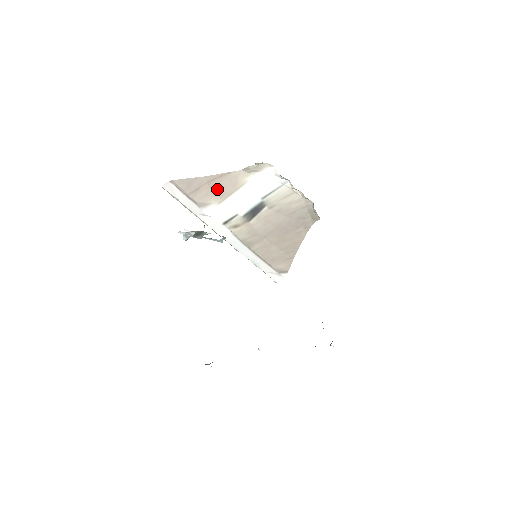
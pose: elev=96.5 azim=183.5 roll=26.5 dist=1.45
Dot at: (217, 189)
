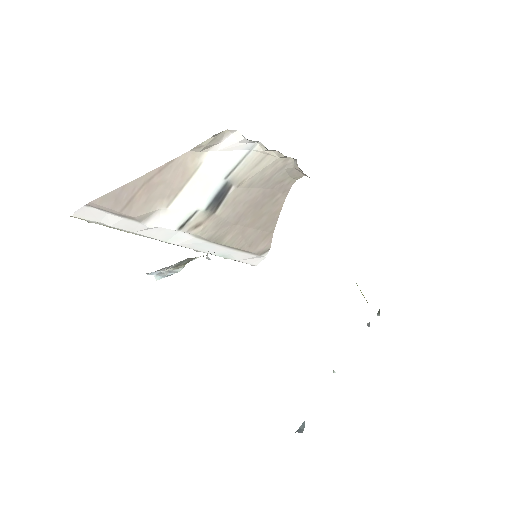
Dot at: (159, 189)
